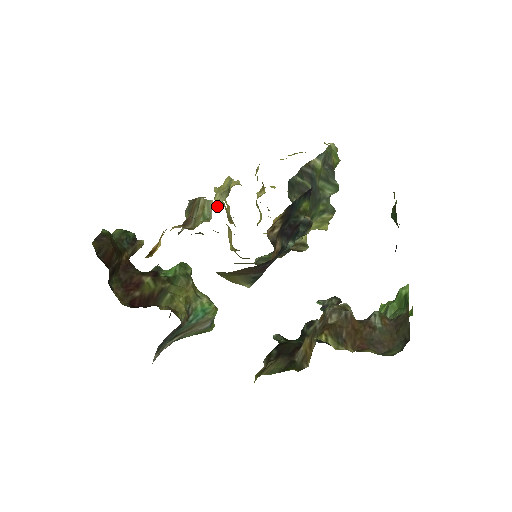
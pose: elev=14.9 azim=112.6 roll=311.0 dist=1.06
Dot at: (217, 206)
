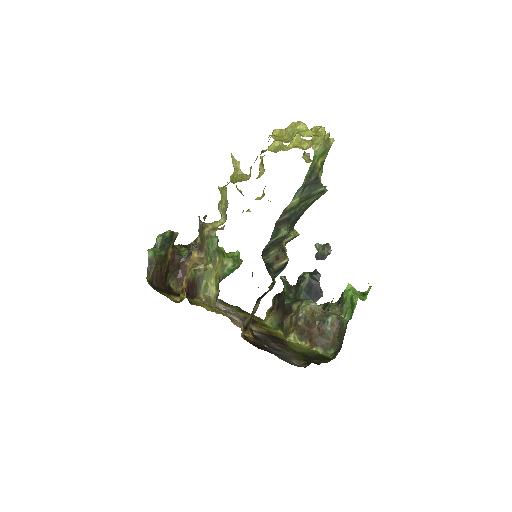
Dot at: occluded
